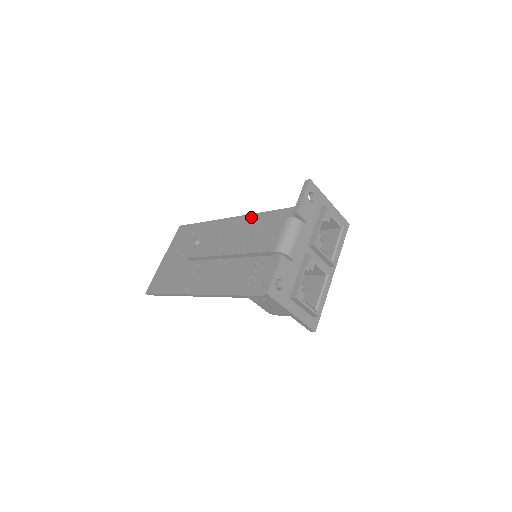
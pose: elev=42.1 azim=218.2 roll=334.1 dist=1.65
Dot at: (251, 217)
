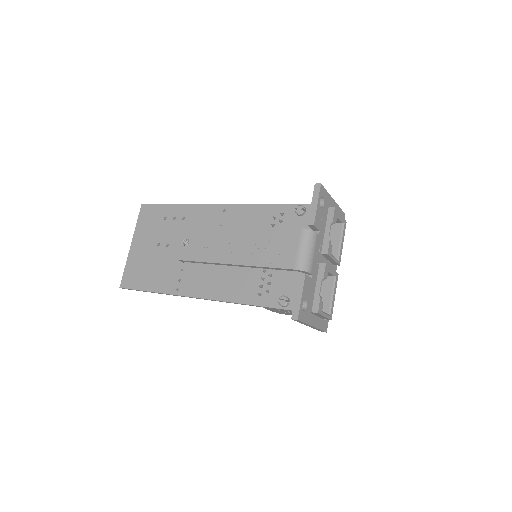
Dot at: (241, 208)
